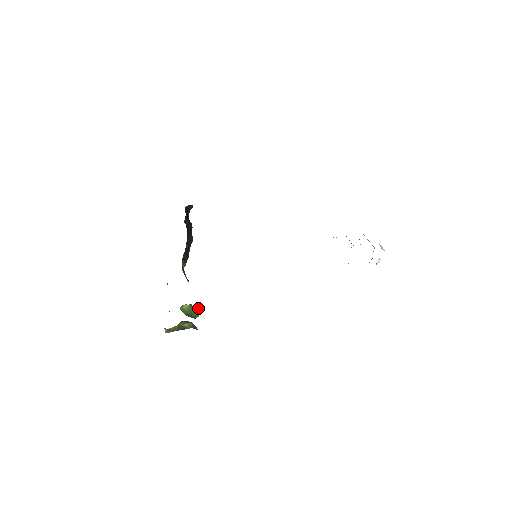
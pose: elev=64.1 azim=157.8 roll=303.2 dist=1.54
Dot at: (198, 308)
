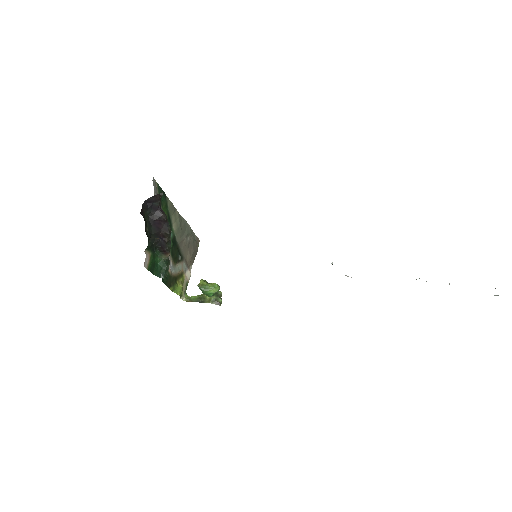
Dot at: (209, 289)
